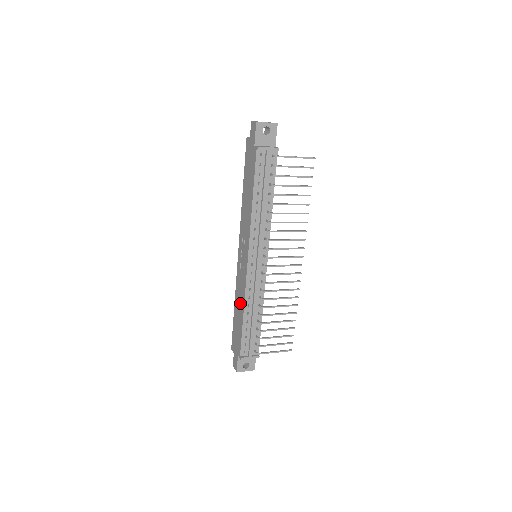
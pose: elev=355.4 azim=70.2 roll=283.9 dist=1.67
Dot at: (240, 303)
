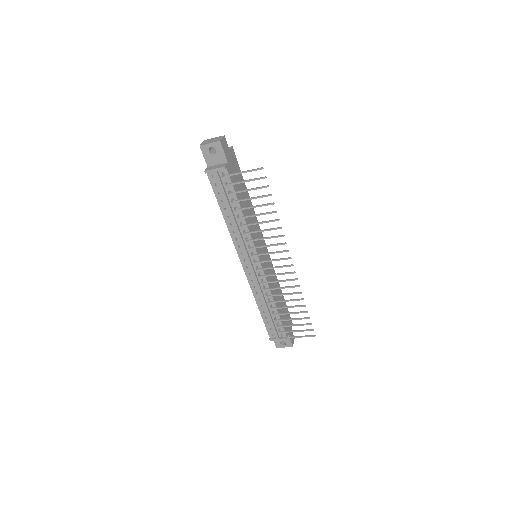
Dot at: occluded
